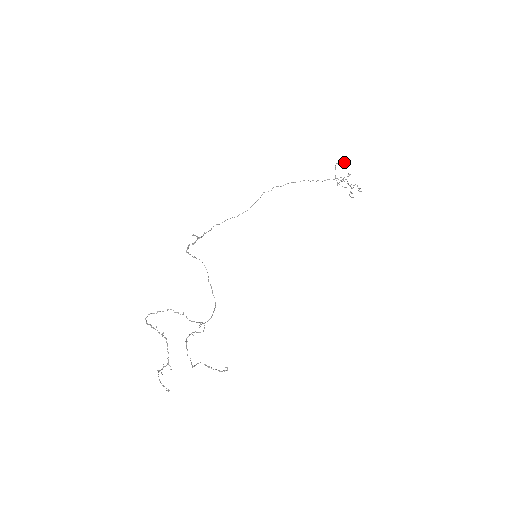
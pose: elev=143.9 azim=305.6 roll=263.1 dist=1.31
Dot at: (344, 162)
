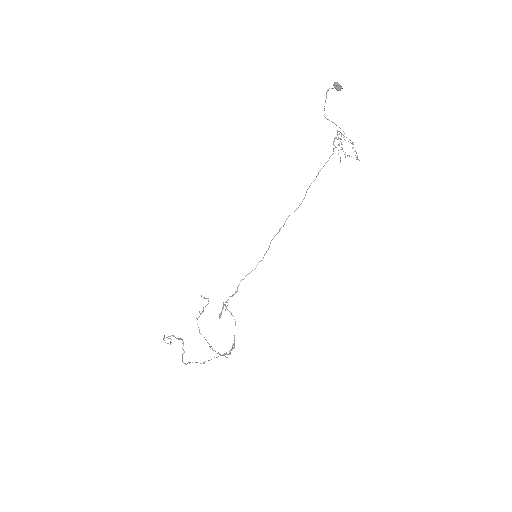
Dot at: (340, 90)
